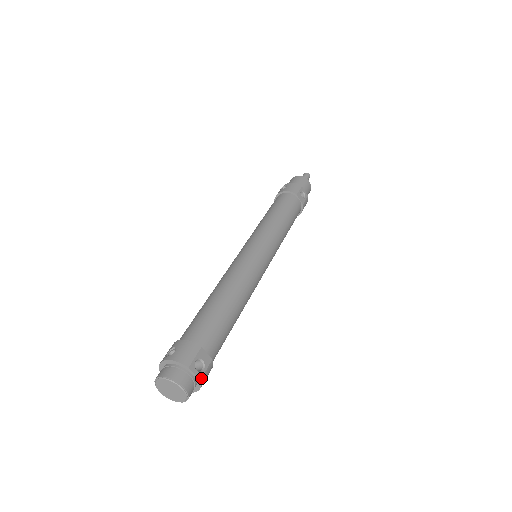
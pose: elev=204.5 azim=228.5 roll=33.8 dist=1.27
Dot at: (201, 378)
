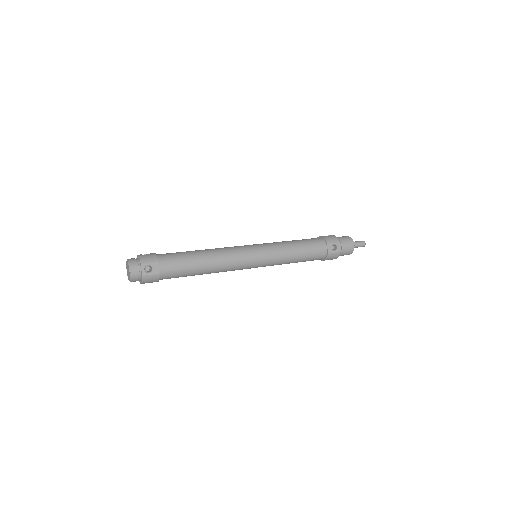
Dot at: (144, 275)
